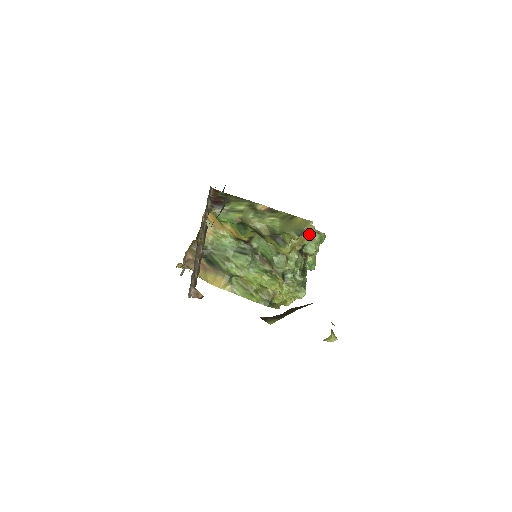
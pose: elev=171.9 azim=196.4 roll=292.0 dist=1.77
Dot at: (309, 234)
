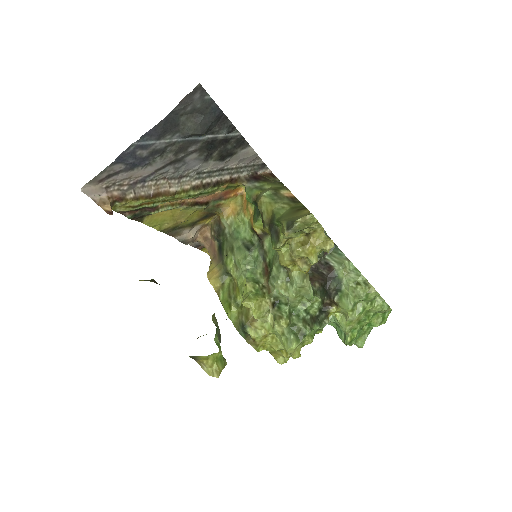
Dot at: (352, 278)
